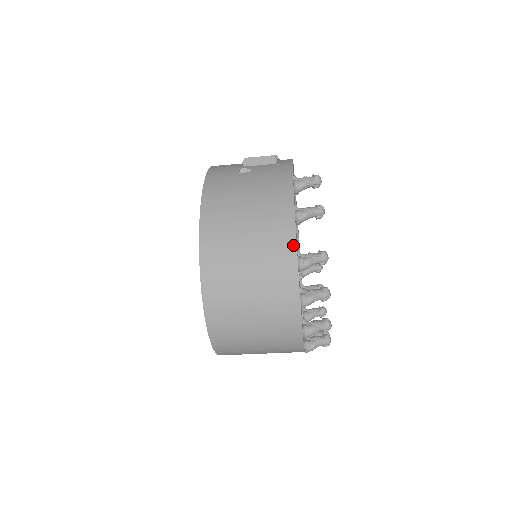
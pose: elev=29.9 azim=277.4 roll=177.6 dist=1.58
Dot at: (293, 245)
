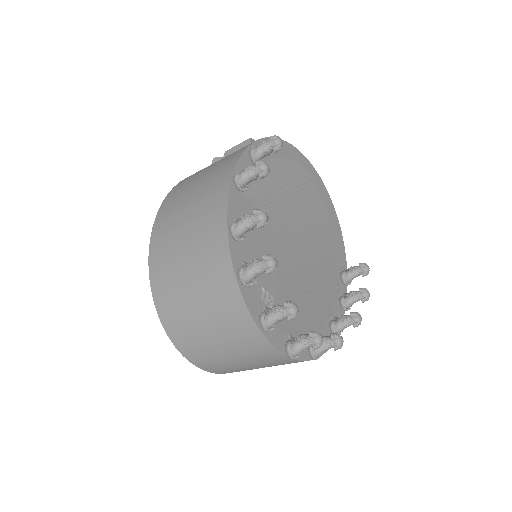
Dot at: (224, 210)
